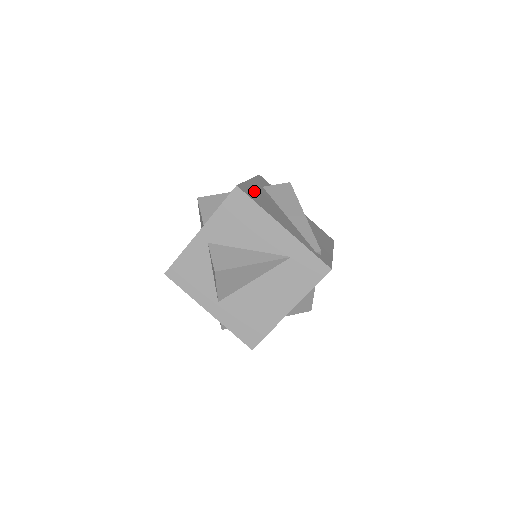
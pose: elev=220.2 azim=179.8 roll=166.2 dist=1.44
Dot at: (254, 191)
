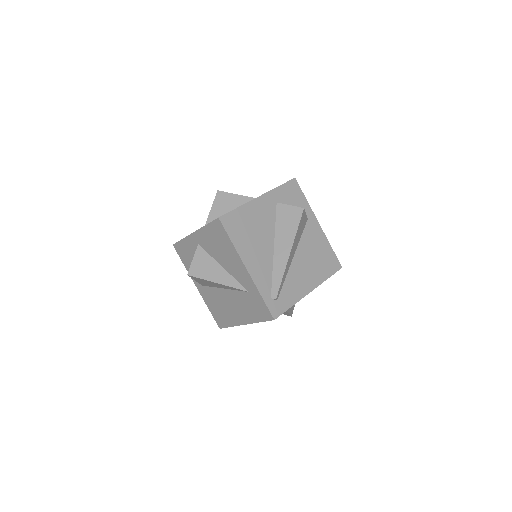
Dot at: (247, 217)
